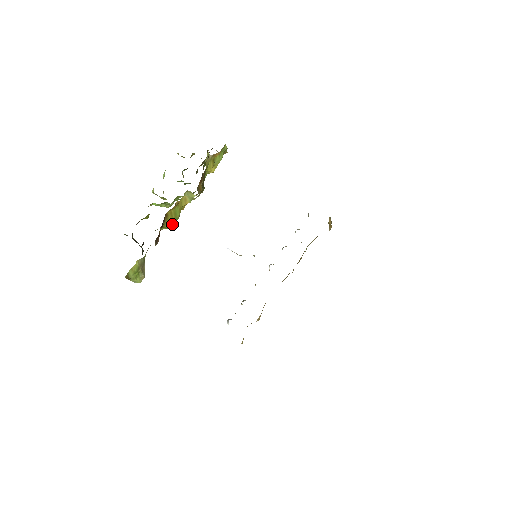
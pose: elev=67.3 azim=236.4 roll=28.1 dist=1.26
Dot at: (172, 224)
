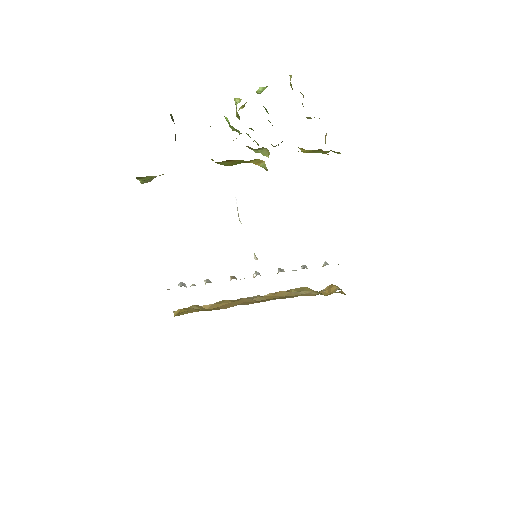
Dot at: (224, 164)
